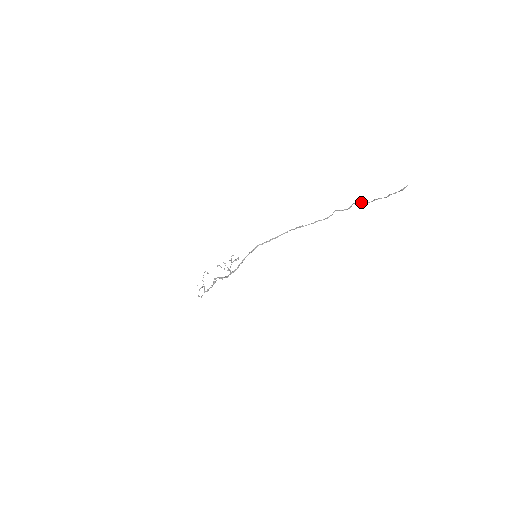
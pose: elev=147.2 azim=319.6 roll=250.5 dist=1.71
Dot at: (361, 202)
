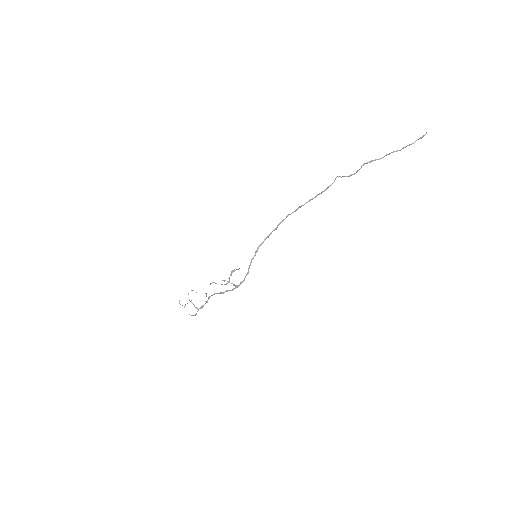
Dot at: (370, 162)
